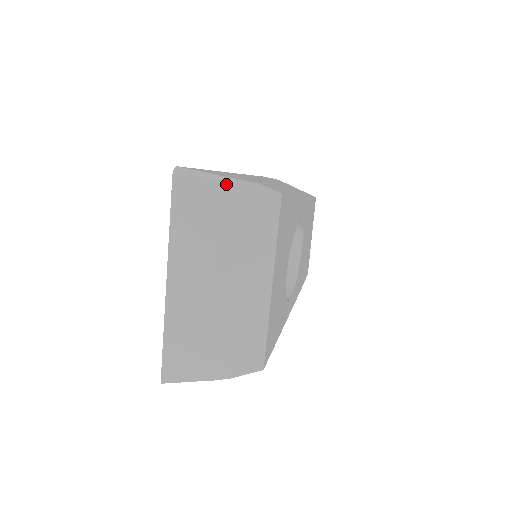
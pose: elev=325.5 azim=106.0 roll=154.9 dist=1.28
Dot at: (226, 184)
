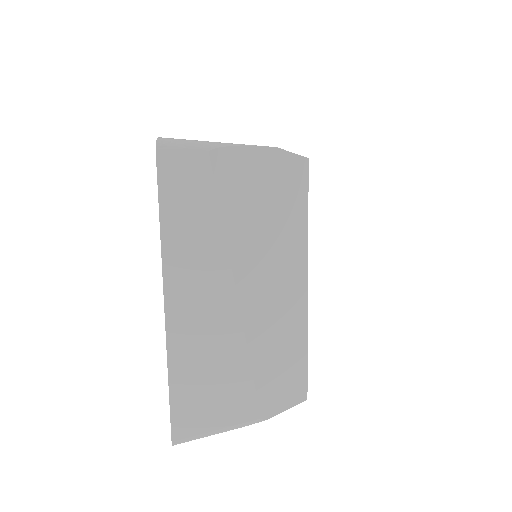
Dot at: (233, 153)
